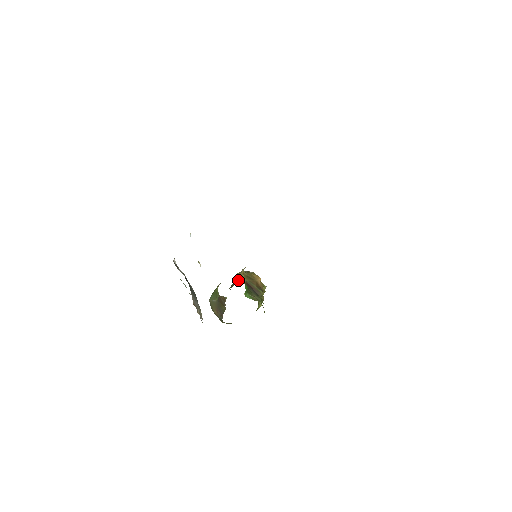
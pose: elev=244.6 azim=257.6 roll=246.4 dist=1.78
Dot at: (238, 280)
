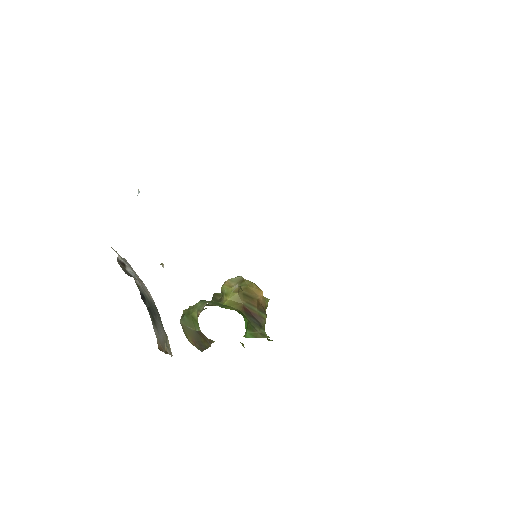
Dot at: (230, 302)
